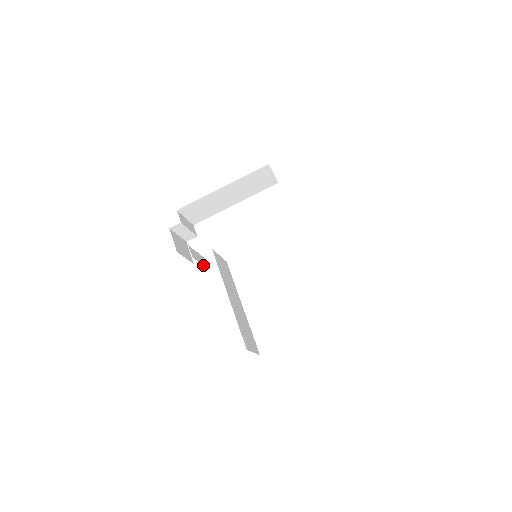
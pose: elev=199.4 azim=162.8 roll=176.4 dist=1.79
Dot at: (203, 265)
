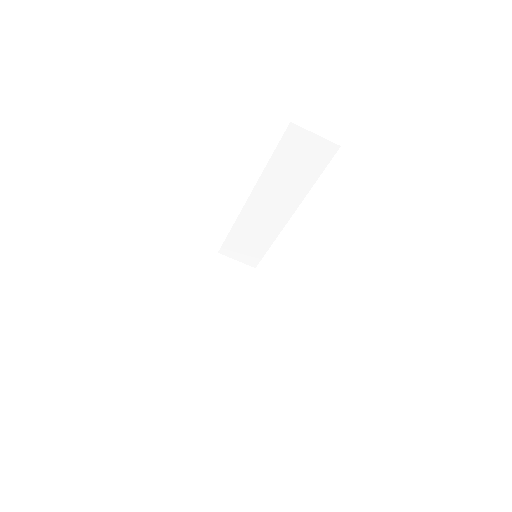
Dot at: occluded
